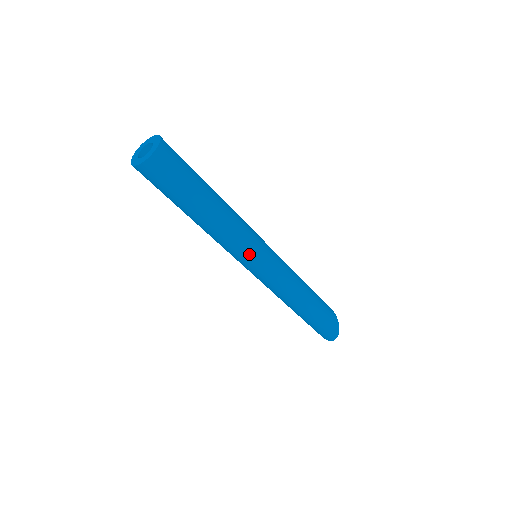
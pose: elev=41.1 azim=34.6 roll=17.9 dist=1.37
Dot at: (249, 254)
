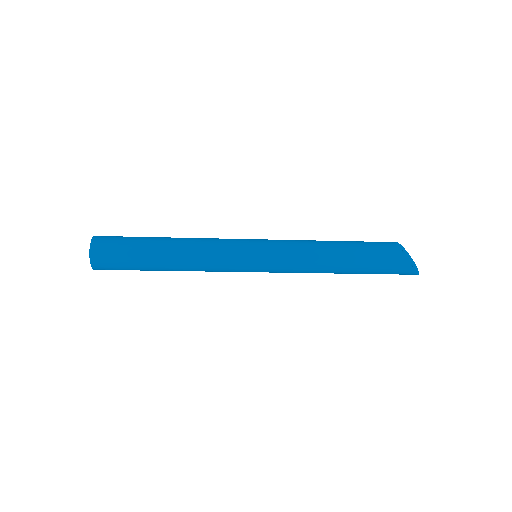
Dot at: (235, 271)
